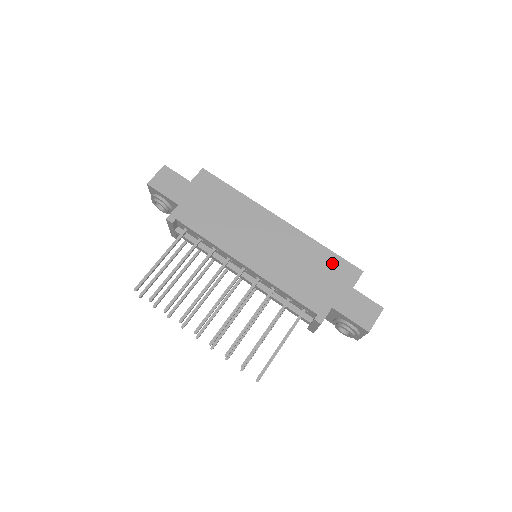
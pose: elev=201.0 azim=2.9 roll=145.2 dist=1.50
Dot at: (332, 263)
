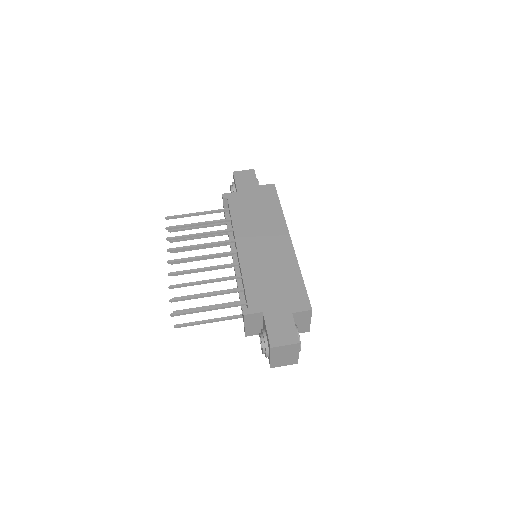
Dot at: (295, 288)
